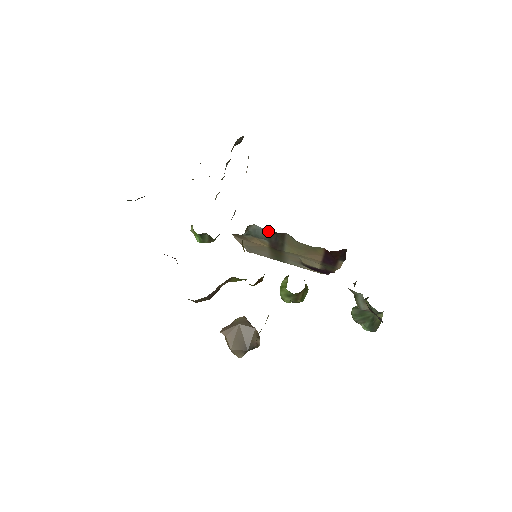
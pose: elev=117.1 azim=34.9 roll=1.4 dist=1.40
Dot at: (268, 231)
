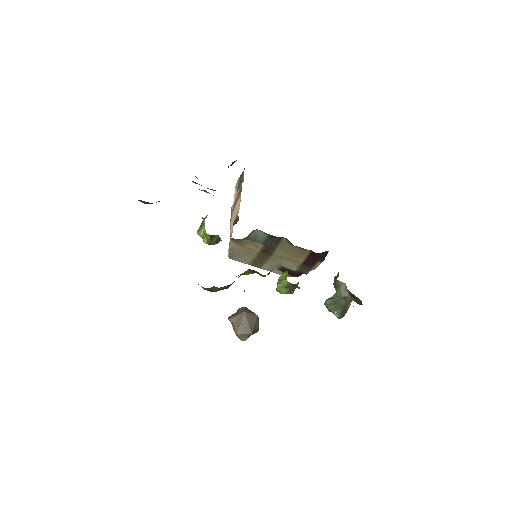
Dot at: (267, 236)
